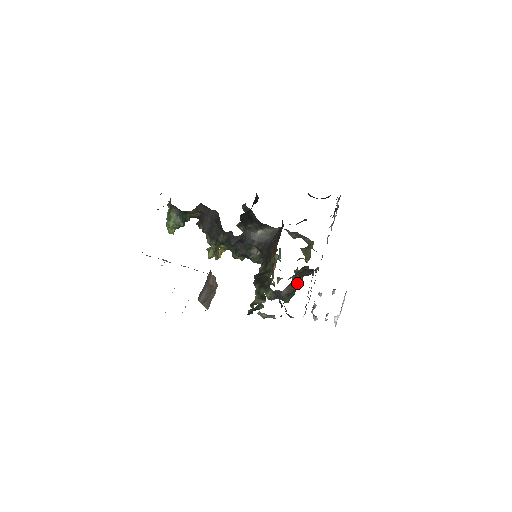
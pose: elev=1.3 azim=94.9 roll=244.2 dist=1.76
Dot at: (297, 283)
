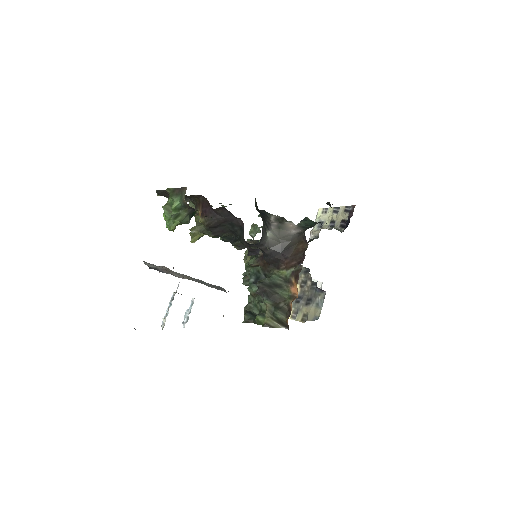
Dot at: occluded
